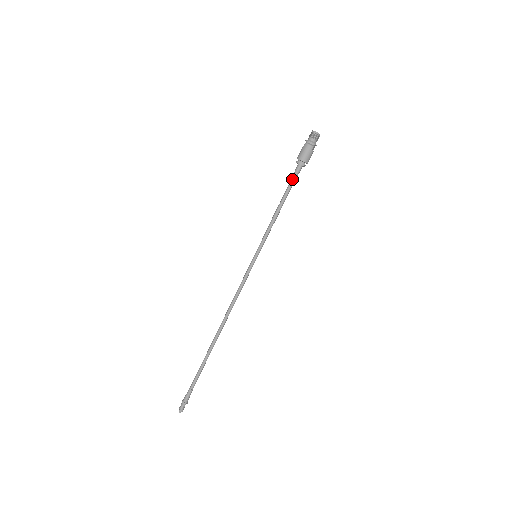
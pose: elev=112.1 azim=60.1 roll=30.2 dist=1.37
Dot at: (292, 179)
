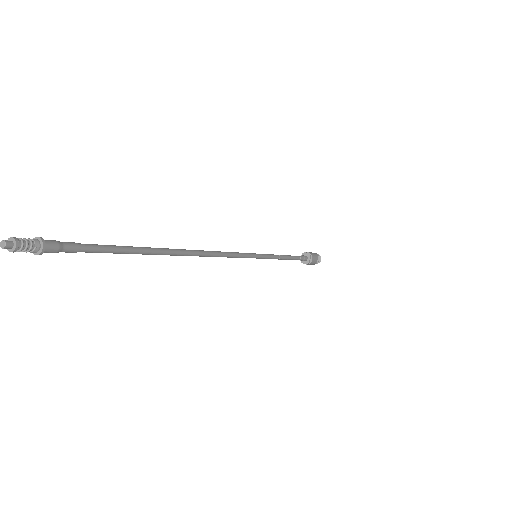
Dot at: occluded
